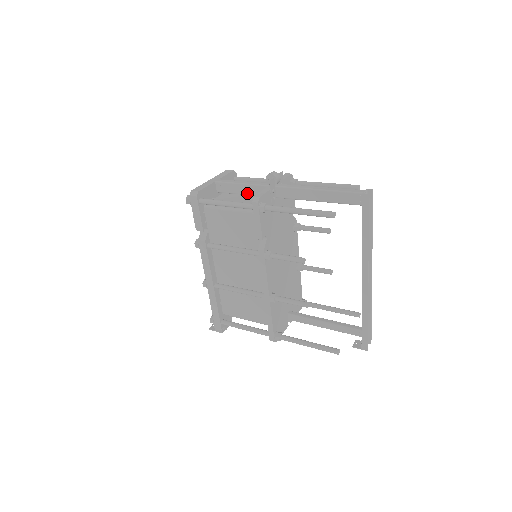
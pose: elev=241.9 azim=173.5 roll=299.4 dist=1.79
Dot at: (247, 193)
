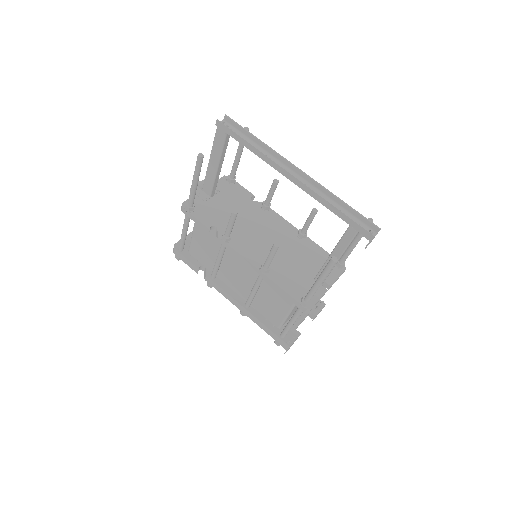
Dot at: occluded
